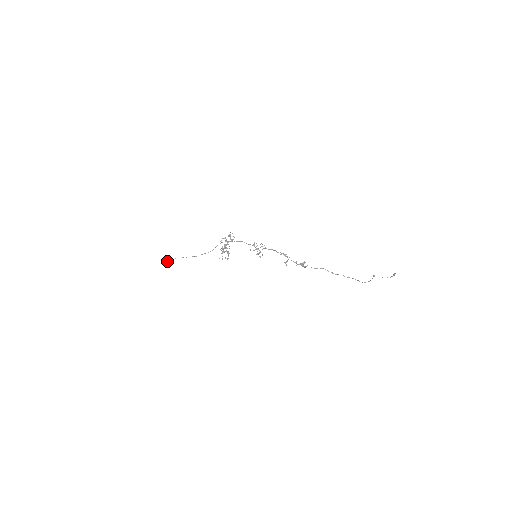
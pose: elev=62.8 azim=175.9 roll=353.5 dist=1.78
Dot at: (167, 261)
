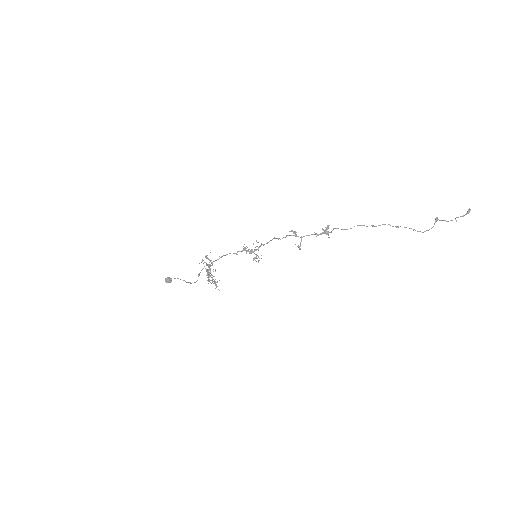
Dot at: (168, 281)
